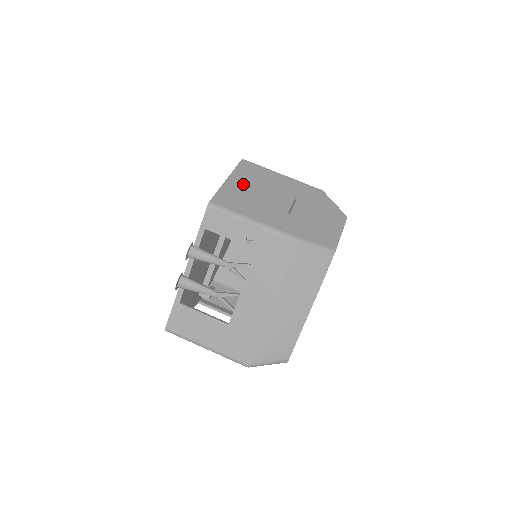
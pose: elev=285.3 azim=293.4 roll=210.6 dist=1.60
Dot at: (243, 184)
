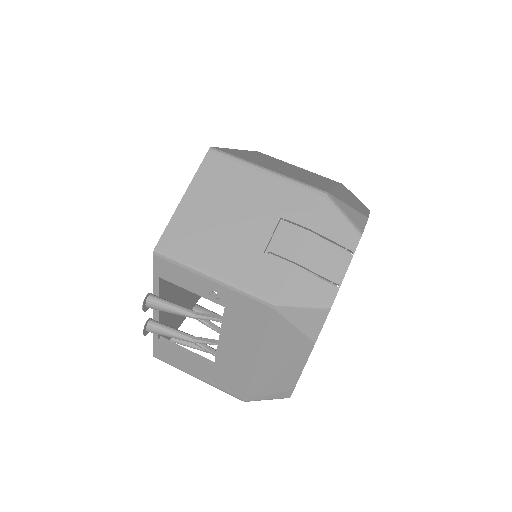
Dot at: (205, 204)
